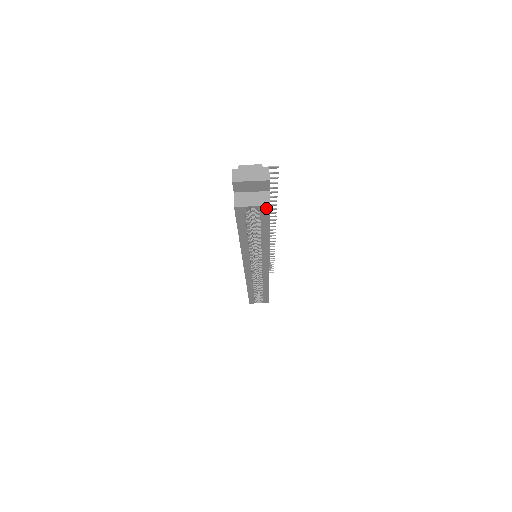
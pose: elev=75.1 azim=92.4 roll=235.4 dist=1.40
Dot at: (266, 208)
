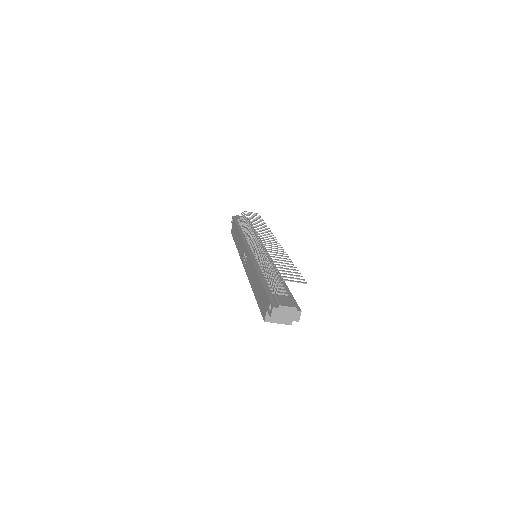
Dot at: (287, 322)
